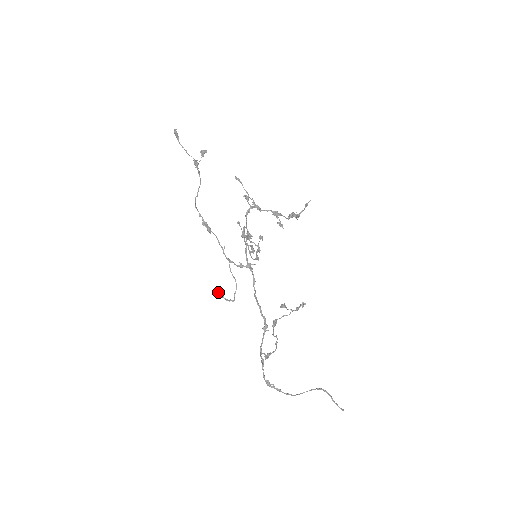
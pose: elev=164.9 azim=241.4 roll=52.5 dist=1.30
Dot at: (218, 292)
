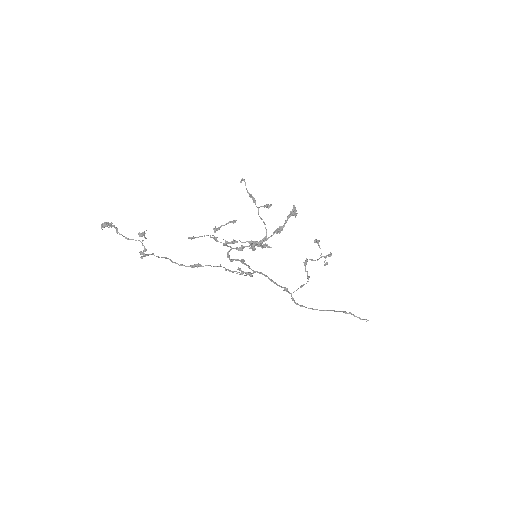
Dot at: occluded
